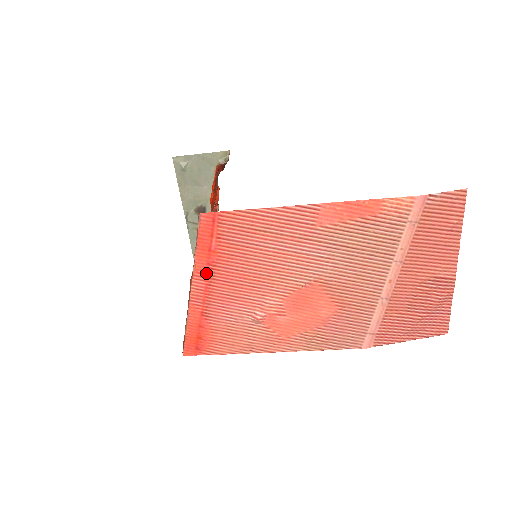
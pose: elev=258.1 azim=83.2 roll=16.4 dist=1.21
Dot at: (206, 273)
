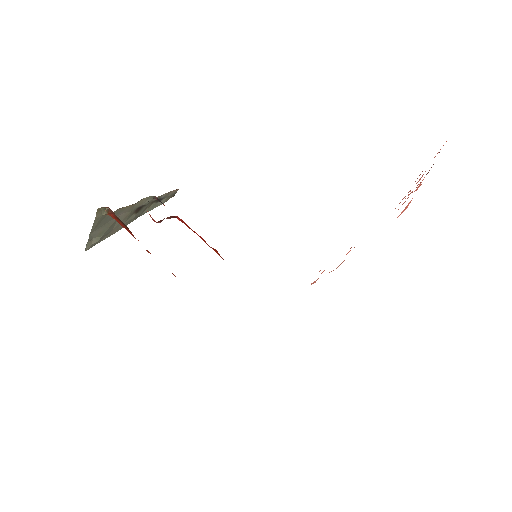
Dot at: occluded
